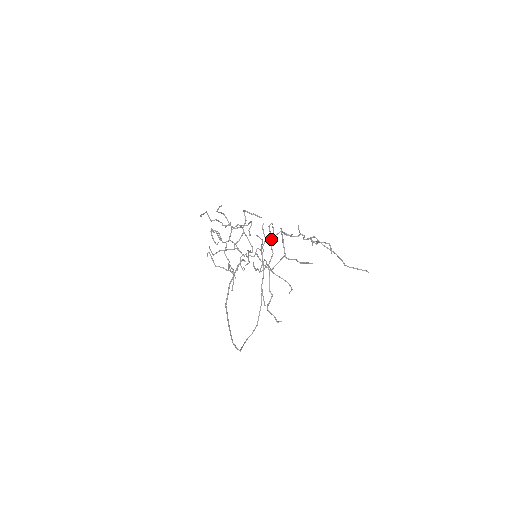
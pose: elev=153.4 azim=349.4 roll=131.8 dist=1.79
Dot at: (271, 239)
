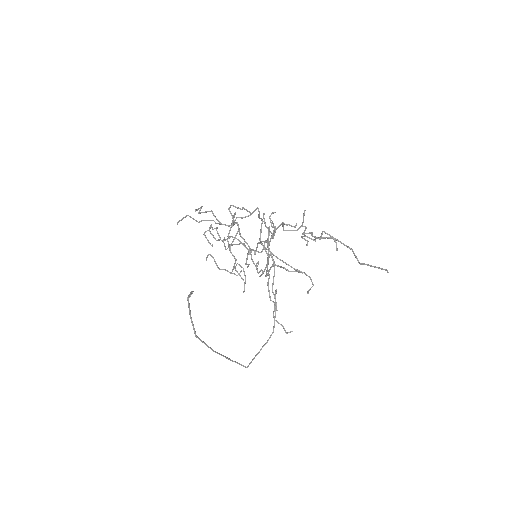
Dot at: occluded
